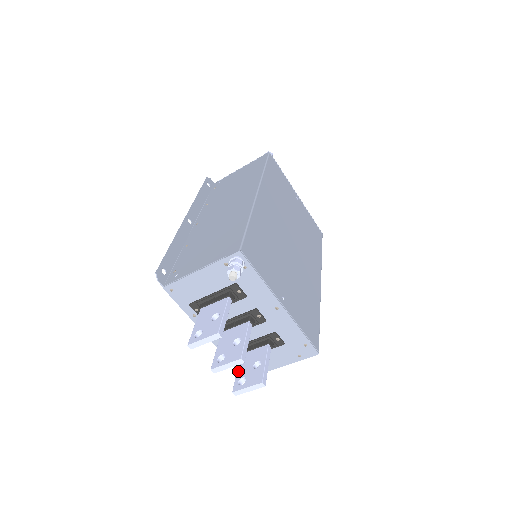
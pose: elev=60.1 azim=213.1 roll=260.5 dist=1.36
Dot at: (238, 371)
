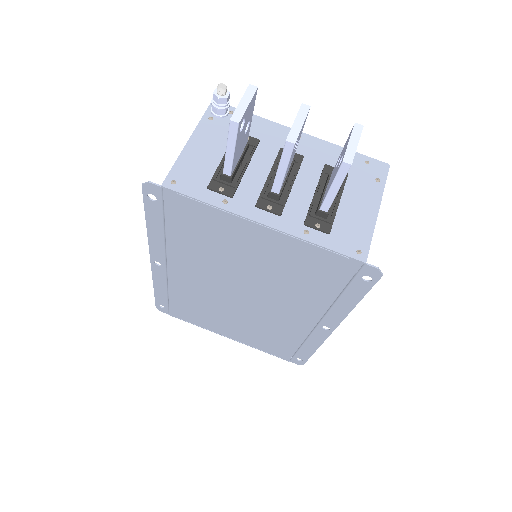
Dot at: (330, 185)
